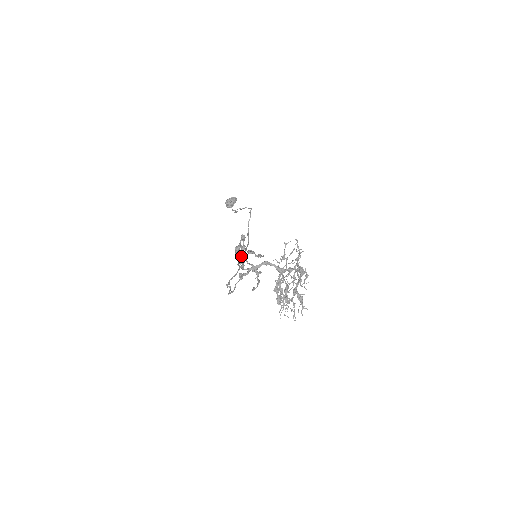
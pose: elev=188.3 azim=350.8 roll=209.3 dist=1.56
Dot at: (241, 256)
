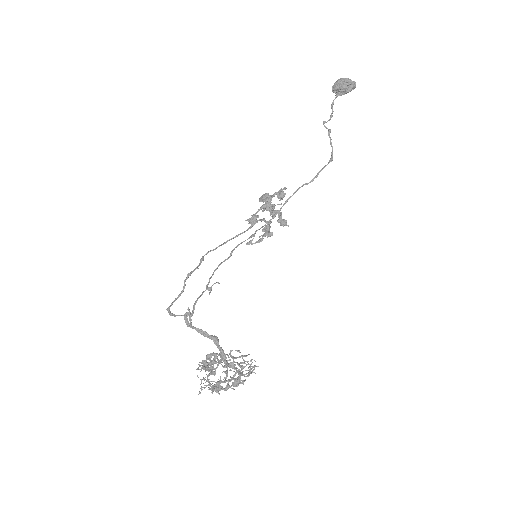
Dot at: (263, 208)
